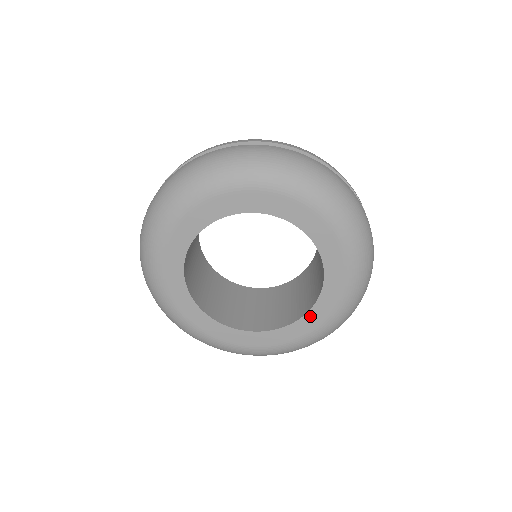
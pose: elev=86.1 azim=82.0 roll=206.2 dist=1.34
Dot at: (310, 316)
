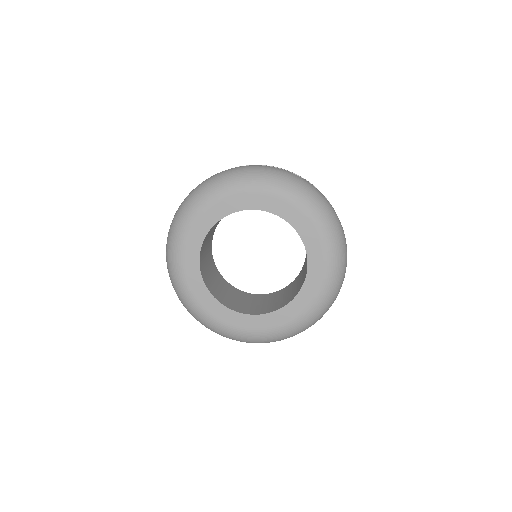
Dot at: (307, 284)
